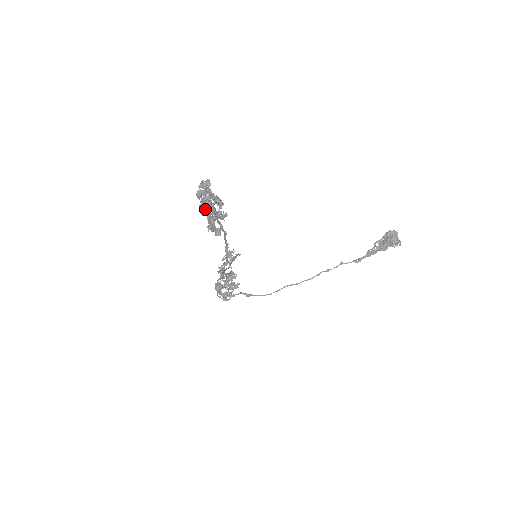
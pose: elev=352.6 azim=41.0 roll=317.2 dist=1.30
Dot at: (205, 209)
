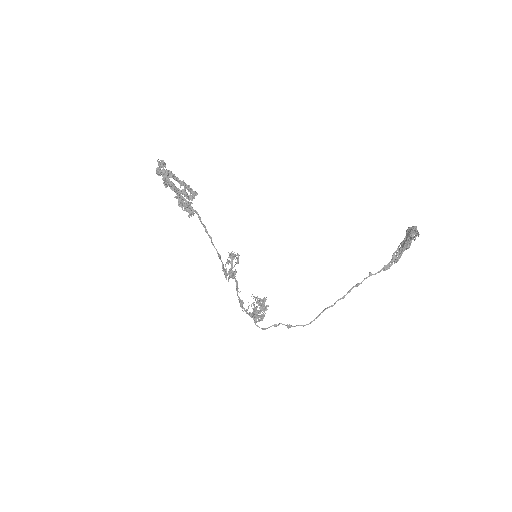
Dot at: (163, 182)
